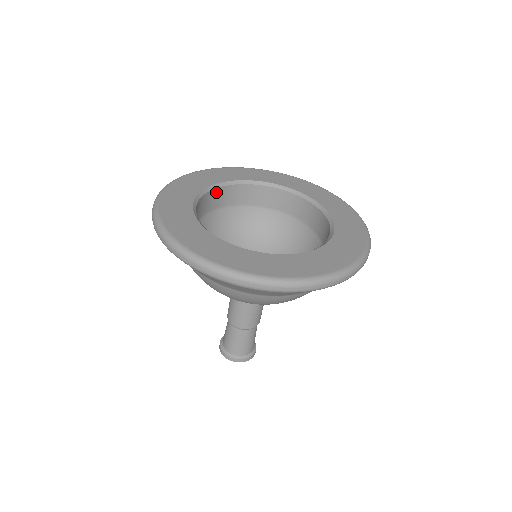
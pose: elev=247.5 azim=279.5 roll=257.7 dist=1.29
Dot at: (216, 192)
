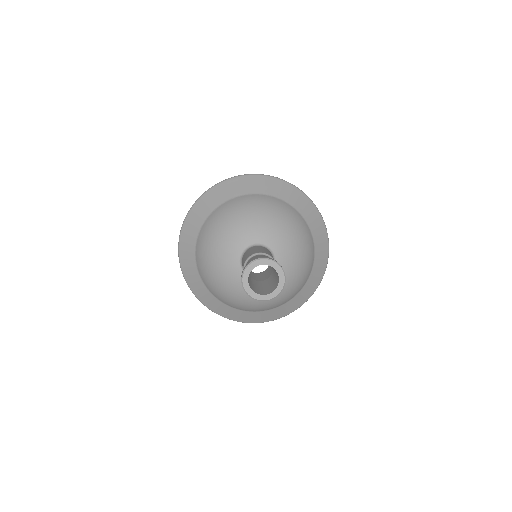
Dot at: occluded
